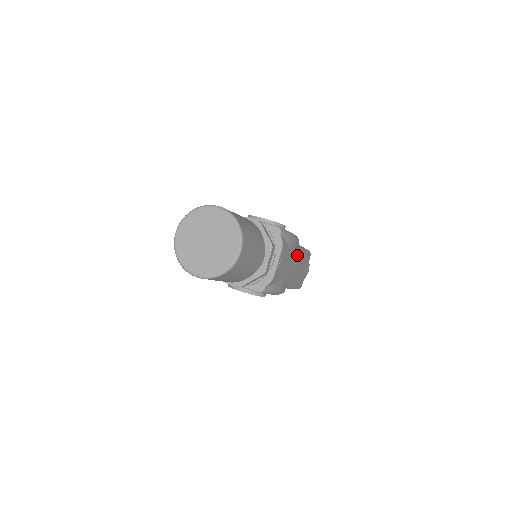
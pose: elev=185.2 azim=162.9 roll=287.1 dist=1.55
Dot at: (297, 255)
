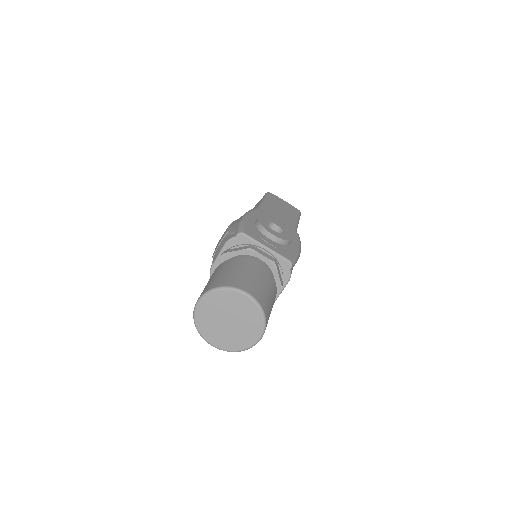
Dot at: occluded
